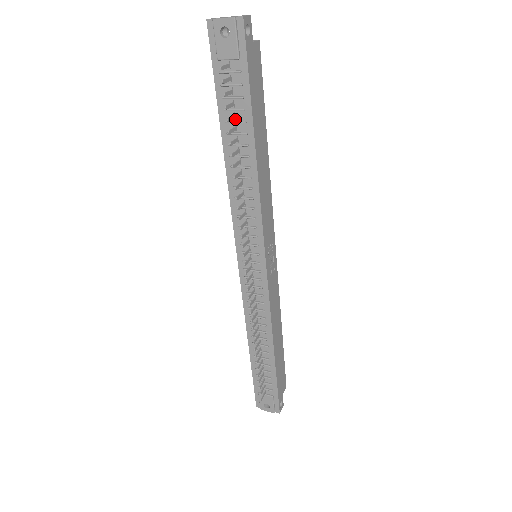
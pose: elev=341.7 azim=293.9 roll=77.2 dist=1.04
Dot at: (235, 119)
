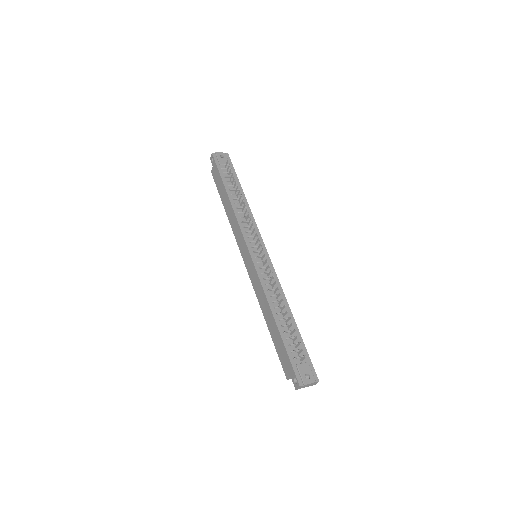
Dot at: (232, 185)
